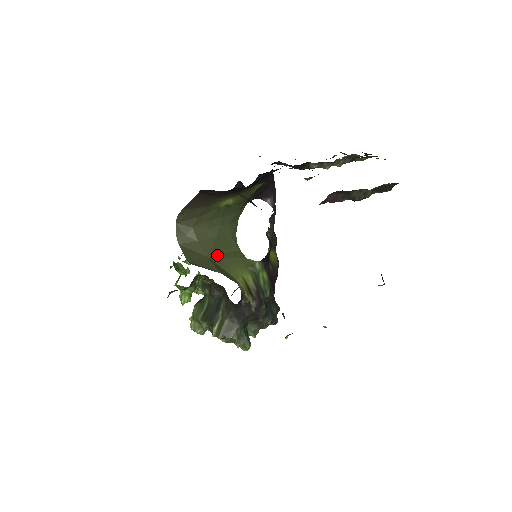
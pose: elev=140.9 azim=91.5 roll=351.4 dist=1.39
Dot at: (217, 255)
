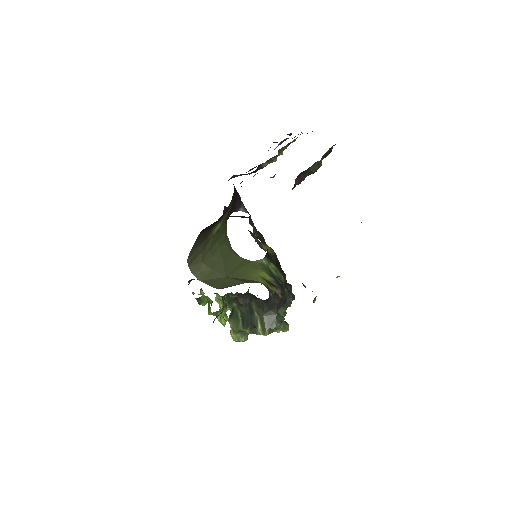
Dot at: (232, 272)
